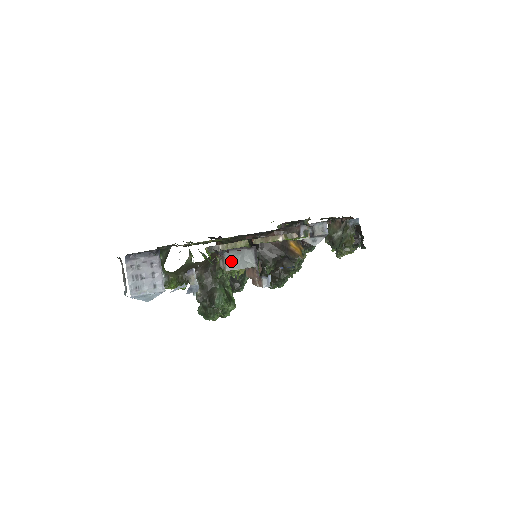
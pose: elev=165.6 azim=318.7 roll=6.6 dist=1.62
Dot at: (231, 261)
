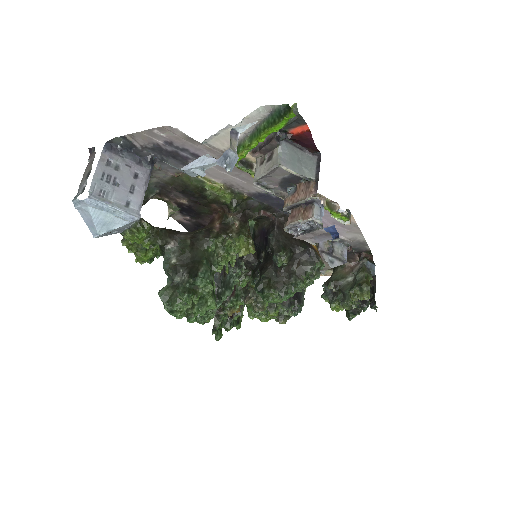
Dot at: (286, 156)
